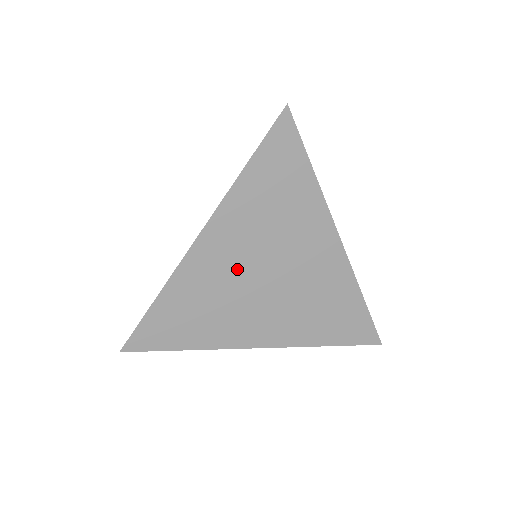
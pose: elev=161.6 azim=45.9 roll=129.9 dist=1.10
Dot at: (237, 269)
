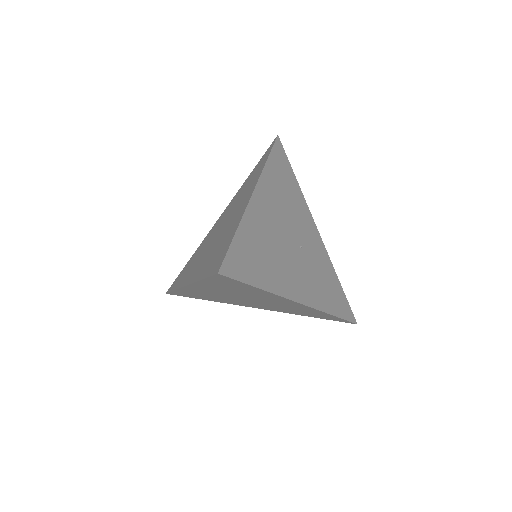
Dot at: (223, 295)
